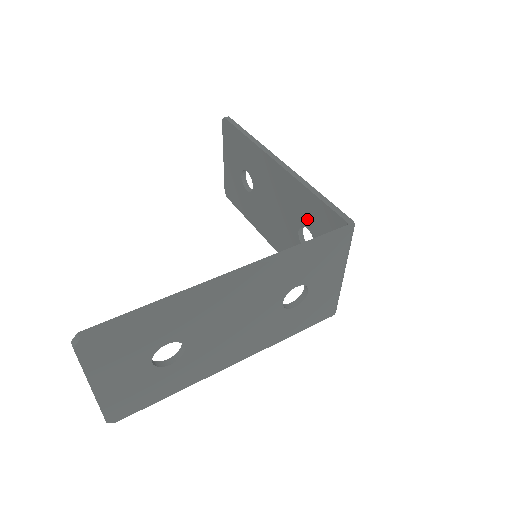
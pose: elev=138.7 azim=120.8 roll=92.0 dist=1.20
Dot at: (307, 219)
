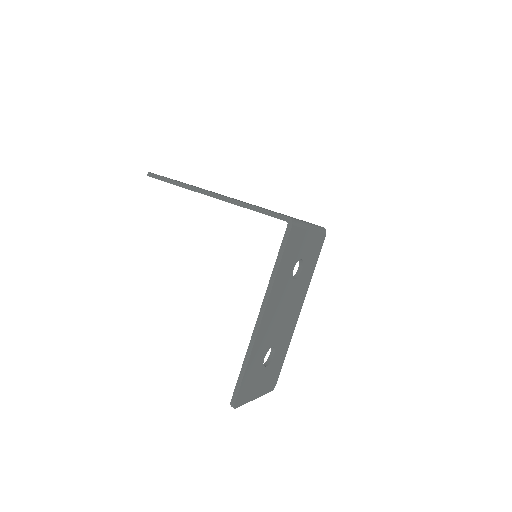
Dot at: occluded
